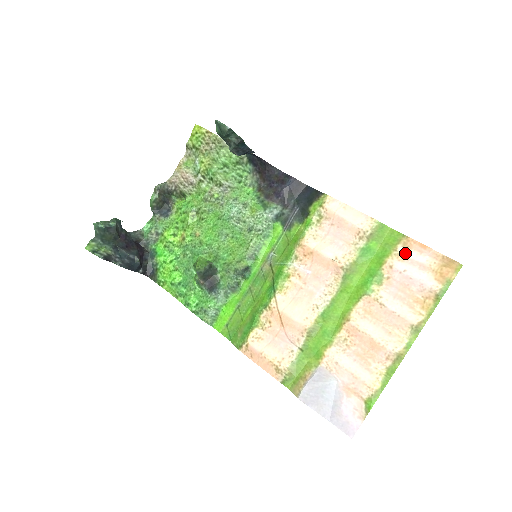
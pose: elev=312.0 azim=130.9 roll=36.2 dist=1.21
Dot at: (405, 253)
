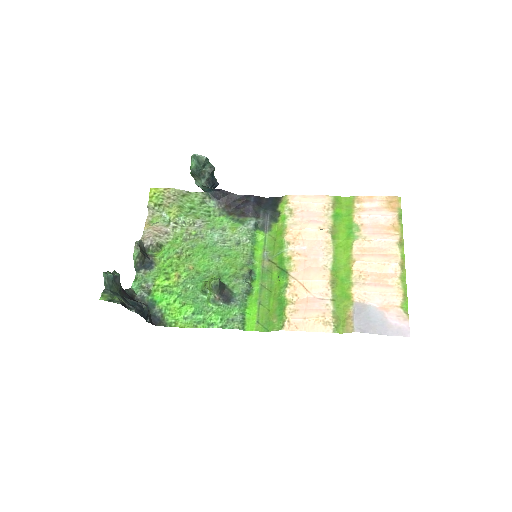
Dot at: (362, 206)
